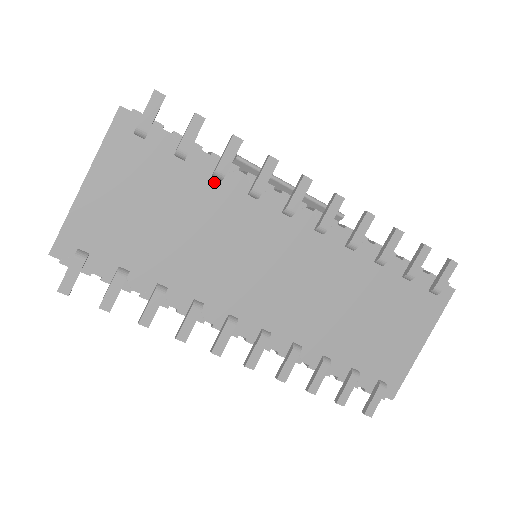
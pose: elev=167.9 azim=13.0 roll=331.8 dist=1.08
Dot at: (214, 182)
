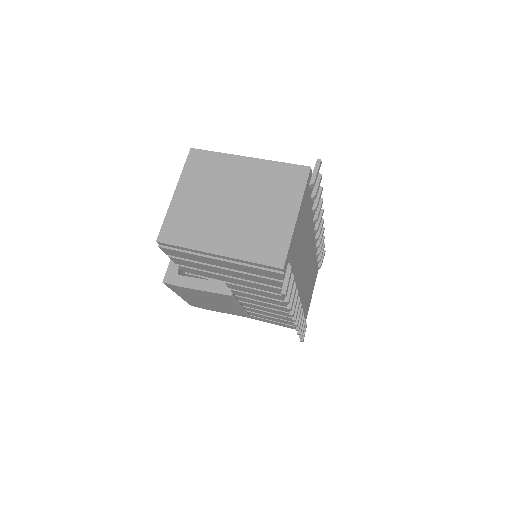
Dot at: (311, 214)
